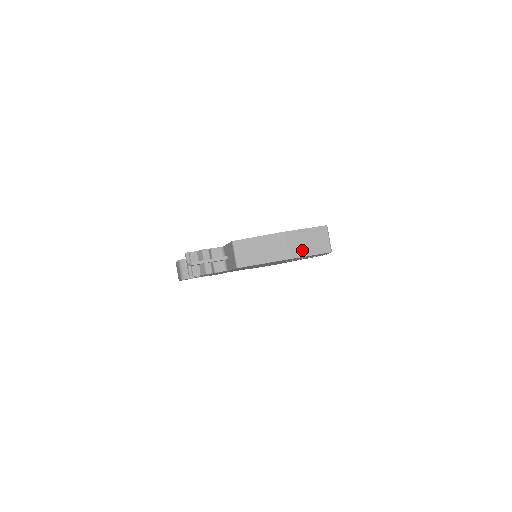
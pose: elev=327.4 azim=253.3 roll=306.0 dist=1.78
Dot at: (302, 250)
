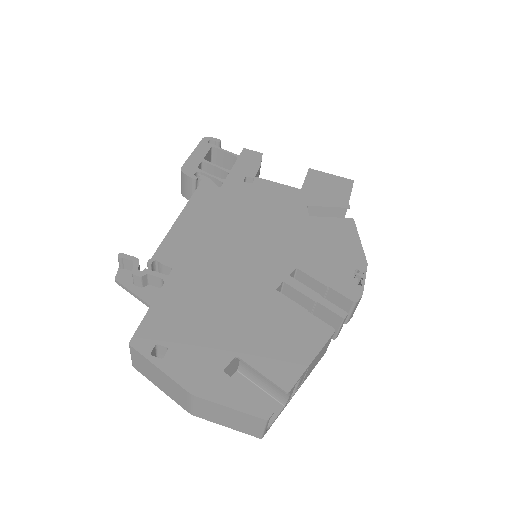
Dot at: (214, 418)
